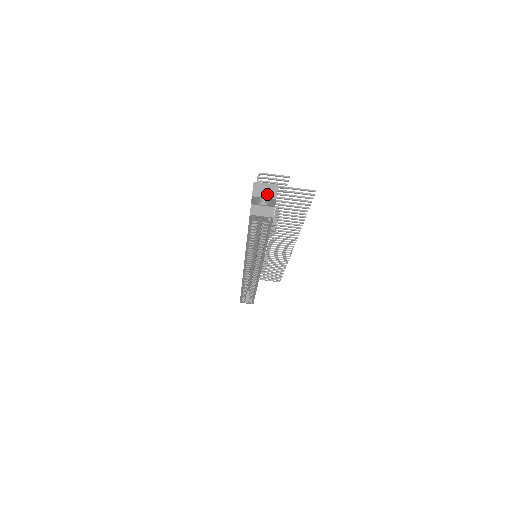
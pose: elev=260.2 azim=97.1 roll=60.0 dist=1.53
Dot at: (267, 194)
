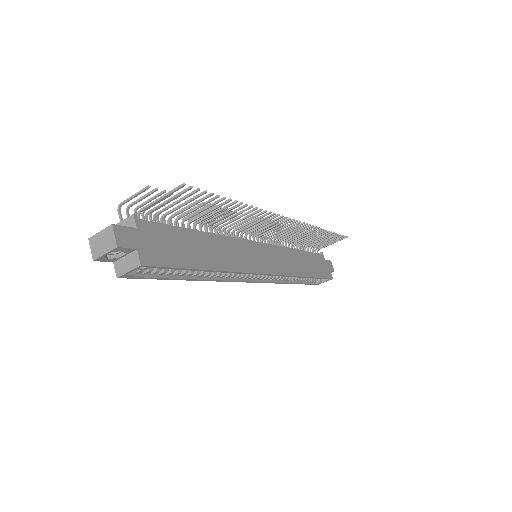
Dot at: (106, 247)
